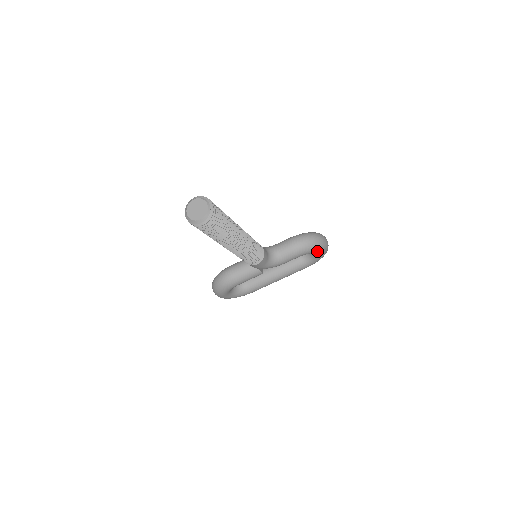
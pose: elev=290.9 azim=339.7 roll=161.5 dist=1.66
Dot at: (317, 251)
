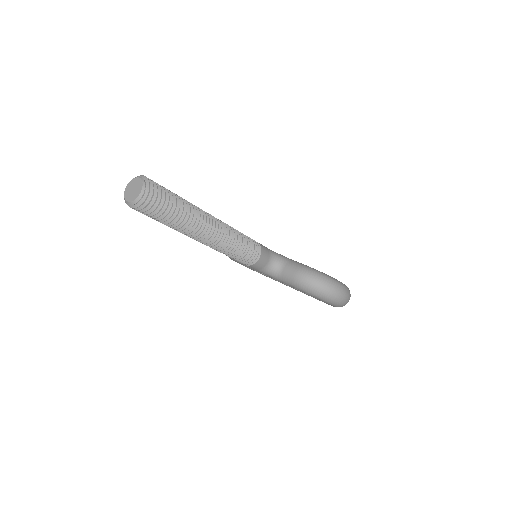
Dot at: (321, 299)
